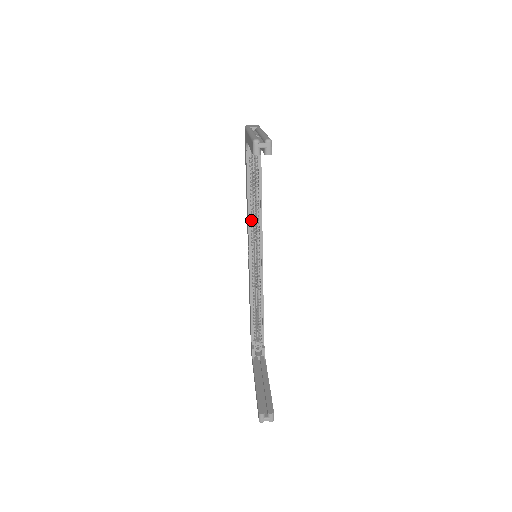
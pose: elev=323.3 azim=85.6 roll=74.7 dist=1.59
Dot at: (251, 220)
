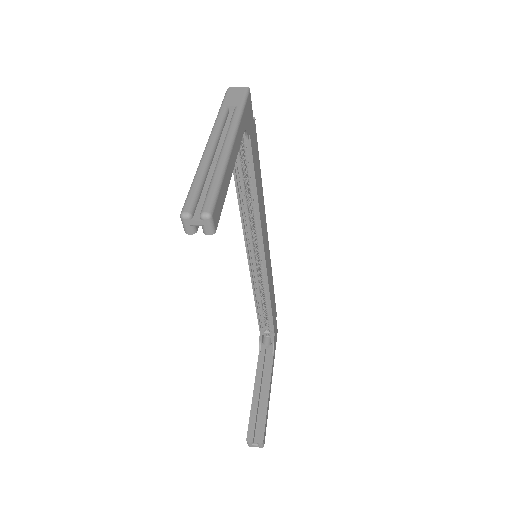
Dot at: (246, 216)
